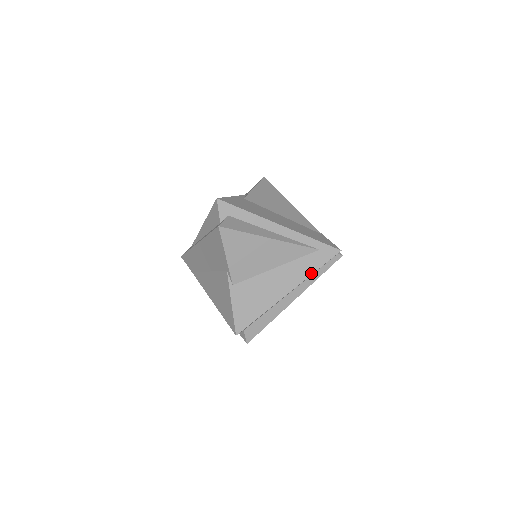
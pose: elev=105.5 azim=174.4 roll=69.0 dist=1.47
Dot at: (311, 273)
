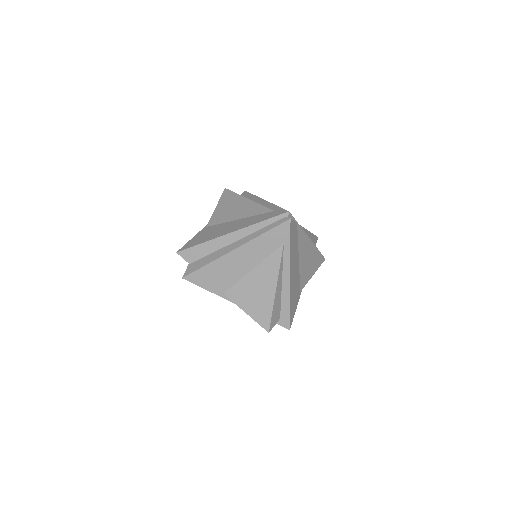
Dot at: (255, 223)
